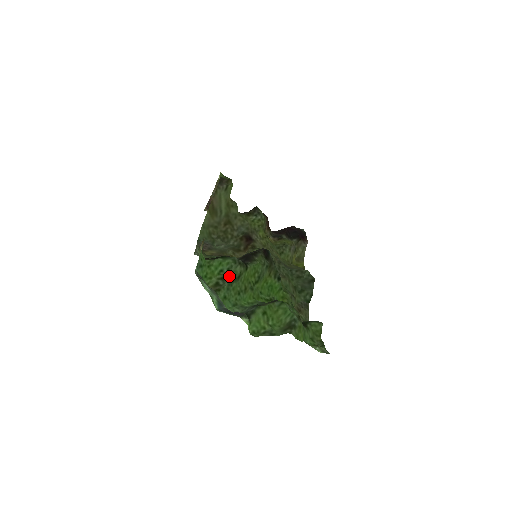
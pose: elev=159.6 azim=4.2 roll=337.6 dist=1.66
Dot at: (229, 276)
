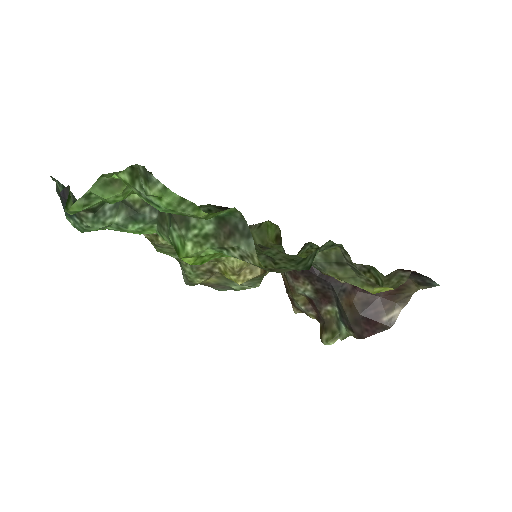
Dot at: occluded
